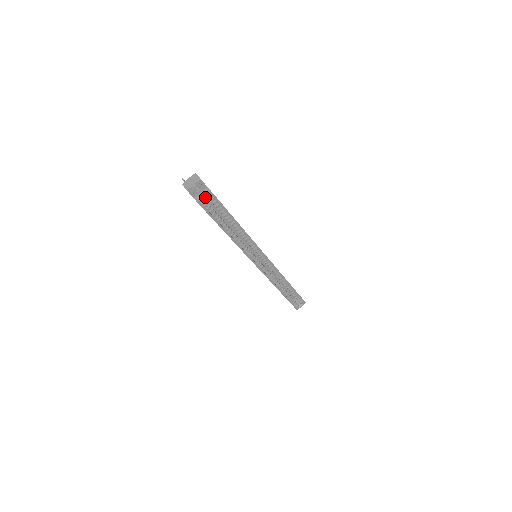
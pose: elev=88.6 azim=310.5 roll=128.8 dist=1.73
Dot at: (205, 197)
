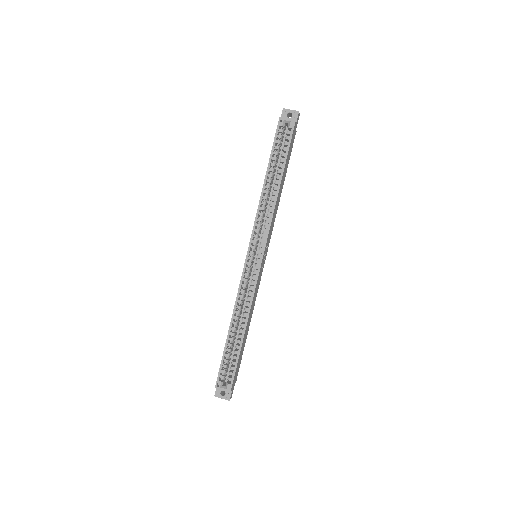
Dot at: (287, 122)
